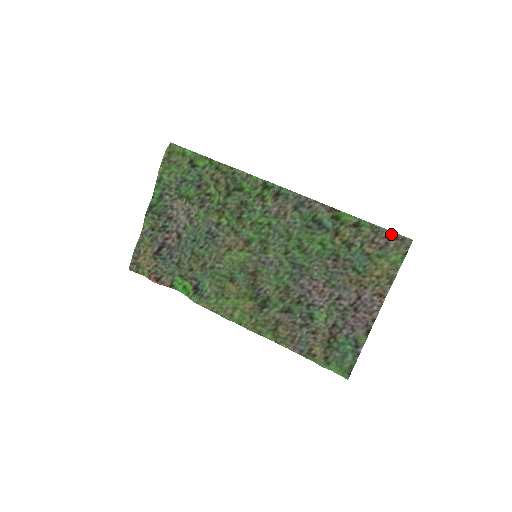
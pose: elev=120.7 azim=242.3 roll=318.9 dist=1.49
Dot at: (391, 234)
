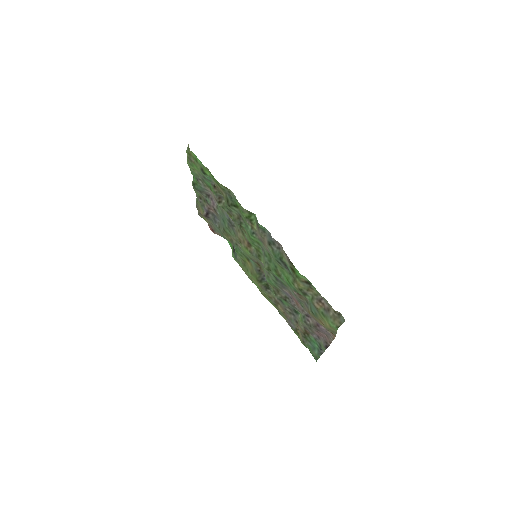
Dot at: (331, 306)
